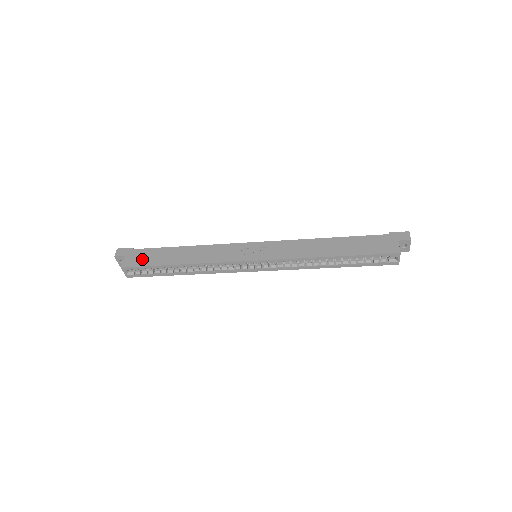
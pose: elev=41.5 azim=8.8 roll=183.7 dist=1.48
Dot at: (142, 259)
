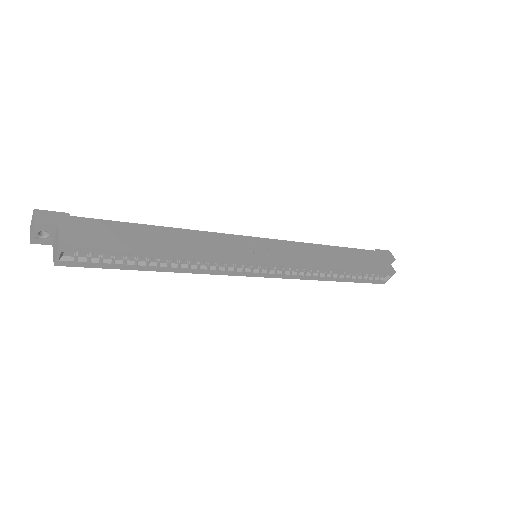
Dot at: (97, 236)
